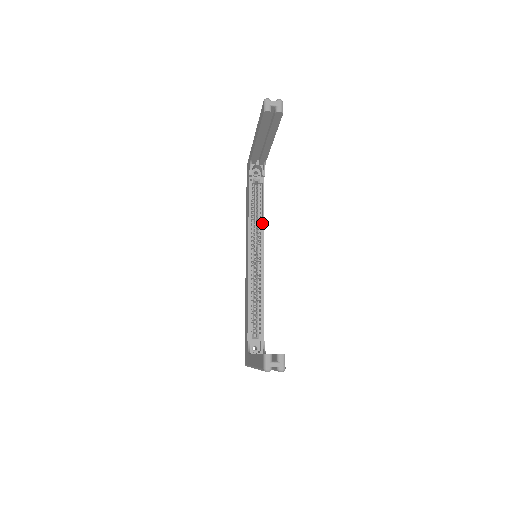
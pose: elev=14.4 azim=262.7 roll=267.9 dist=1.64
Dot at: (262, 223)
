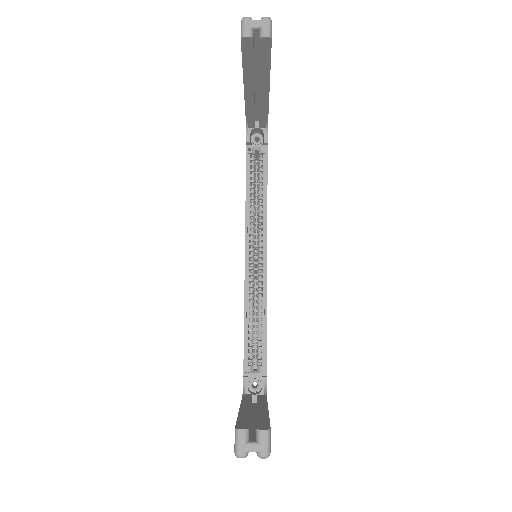
Dot at: (264, 209)
